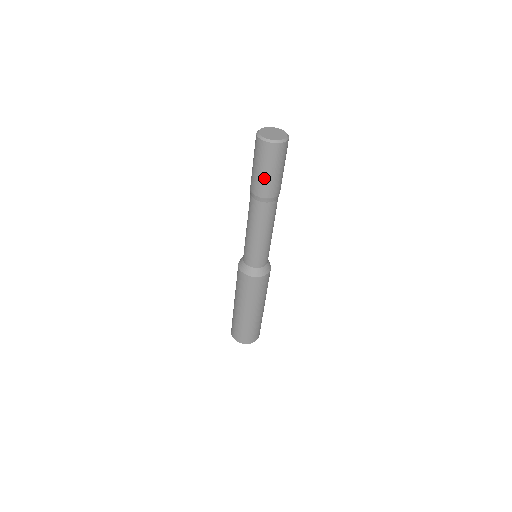
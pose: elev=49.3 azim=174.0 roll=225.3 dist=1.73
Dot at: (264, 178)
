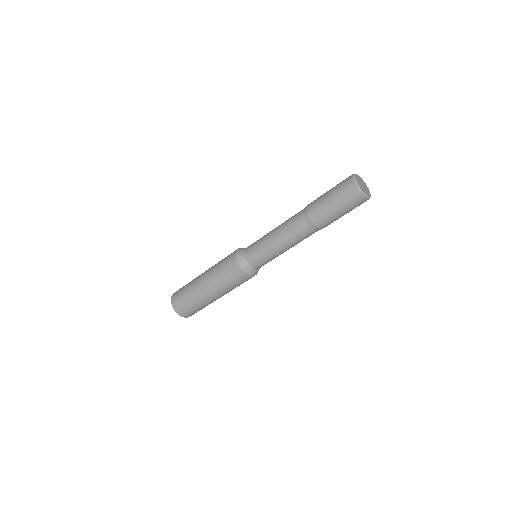
Dot at: (324, 201)
